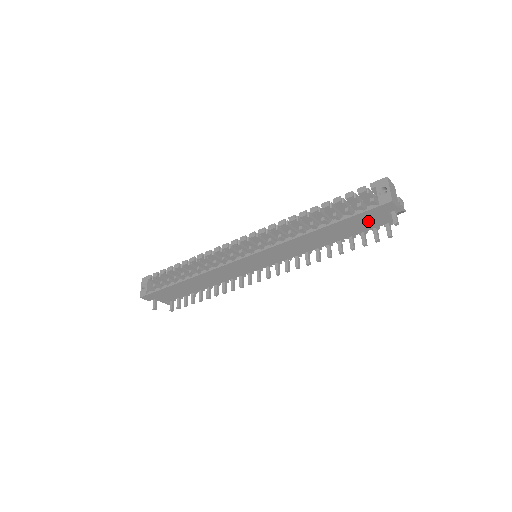
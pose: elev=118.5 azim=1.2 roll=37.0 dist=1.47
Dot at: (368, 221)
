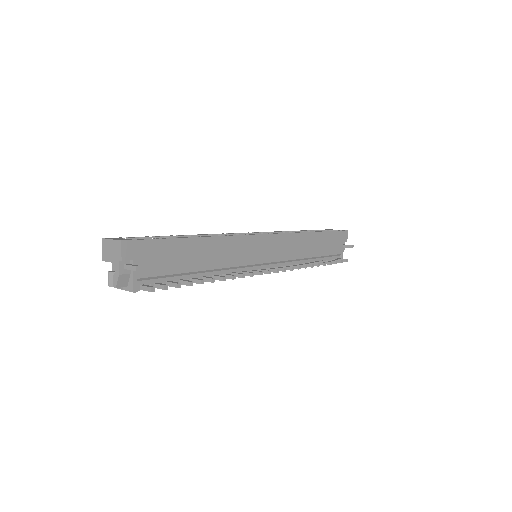
Dot at: (335, 244)
